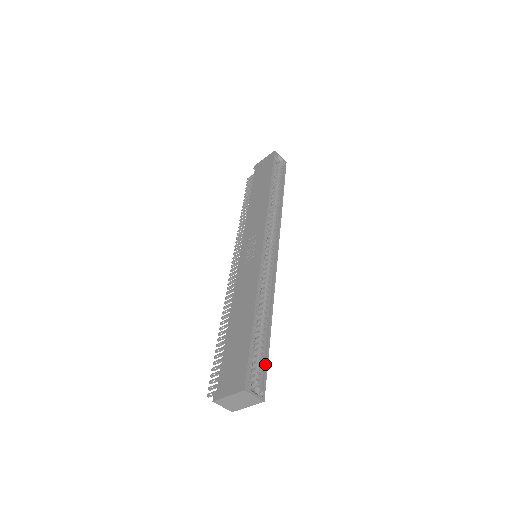
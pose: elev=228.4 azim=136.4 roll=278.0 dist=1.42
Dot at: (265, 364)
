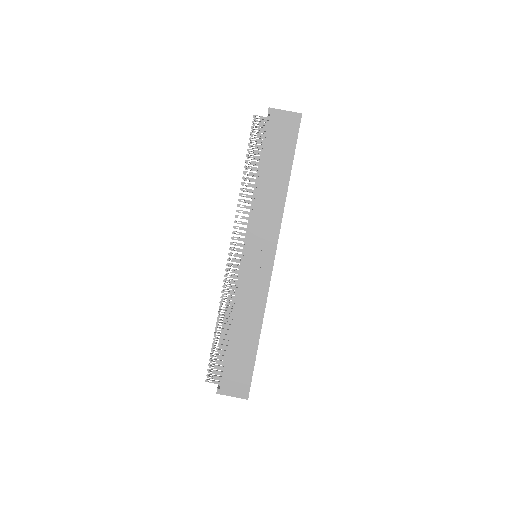
Dot at: occluded
